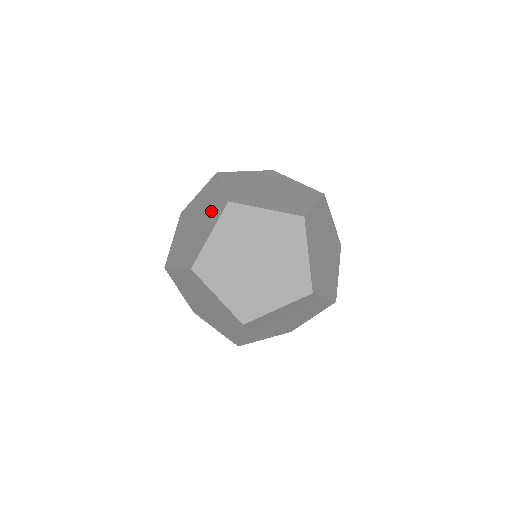
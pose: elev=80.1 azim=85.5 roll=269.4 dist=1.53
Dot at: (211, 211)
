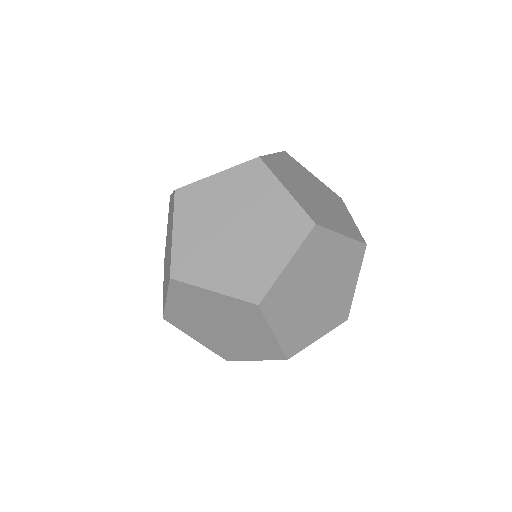
Dot at: (171, 219)
